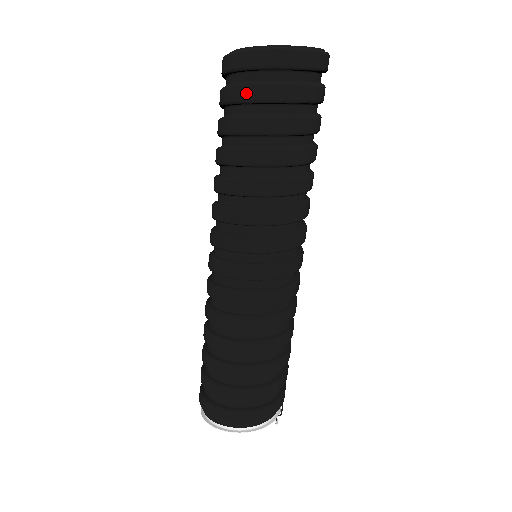
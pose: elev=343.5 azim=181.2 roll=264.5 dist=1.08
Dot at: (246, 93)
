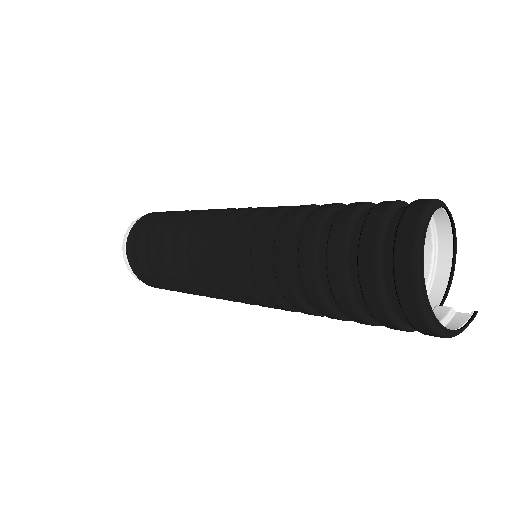
Dot at: (367, 278)
